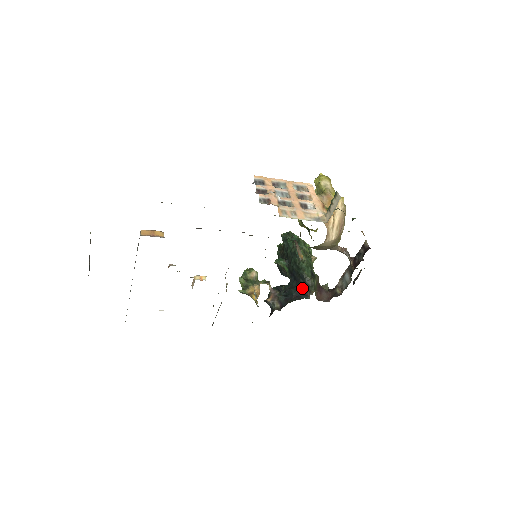
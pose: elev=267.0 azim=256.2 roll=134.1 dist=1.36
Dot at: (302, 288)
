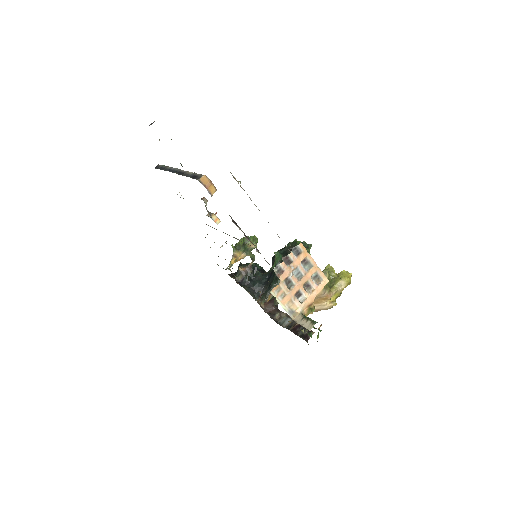
Dot at: (263, 290)
